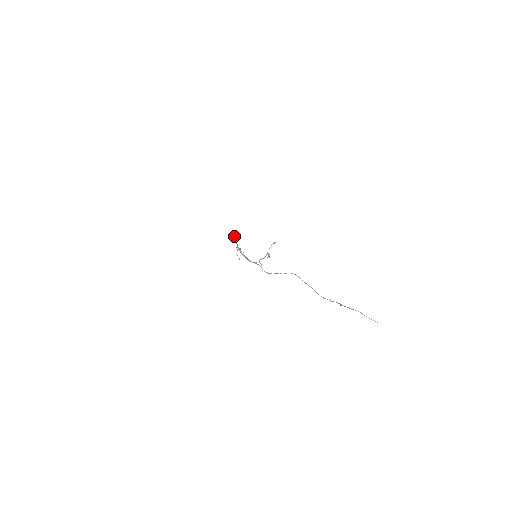
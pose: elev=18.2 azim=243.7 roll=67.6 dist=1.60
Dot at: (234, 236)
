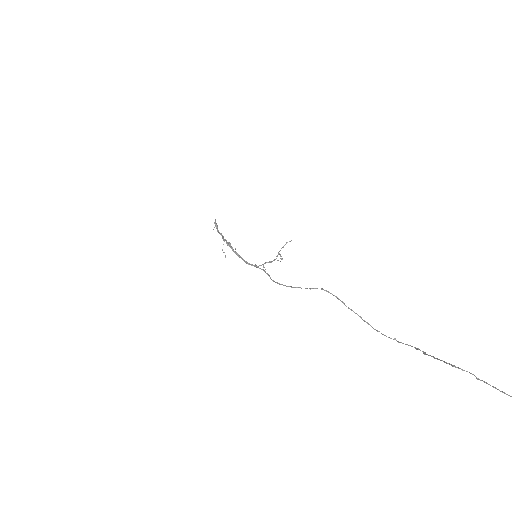
Dot at: (216, 223)
